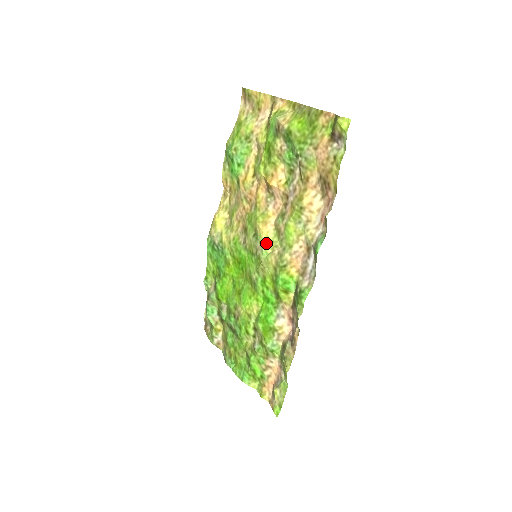
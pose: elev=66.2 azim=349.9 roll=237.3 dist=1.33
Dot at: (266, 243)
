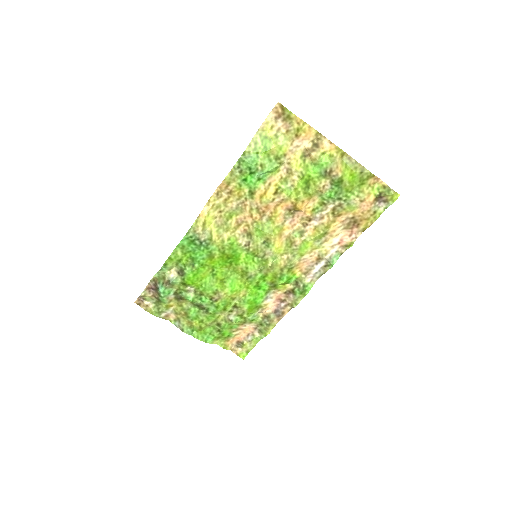
Dot at: (278, 251)
